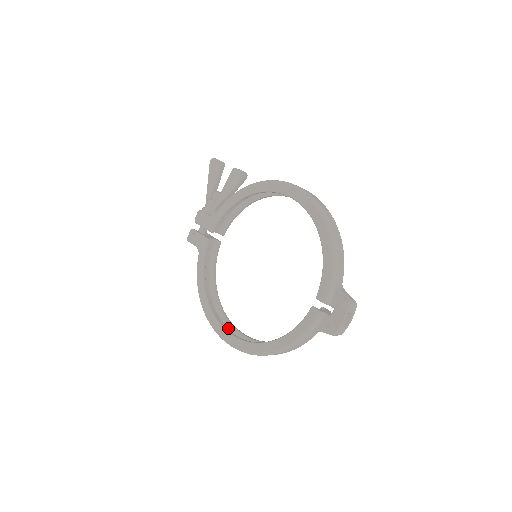
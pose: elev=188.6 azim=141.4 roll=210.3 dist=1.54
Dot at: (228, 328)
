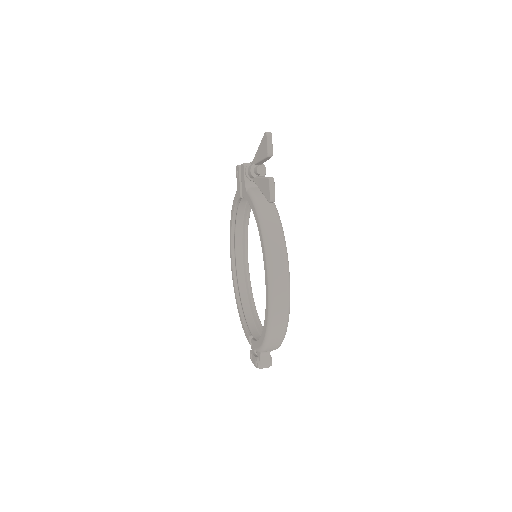
Dot at: (242, 249)
